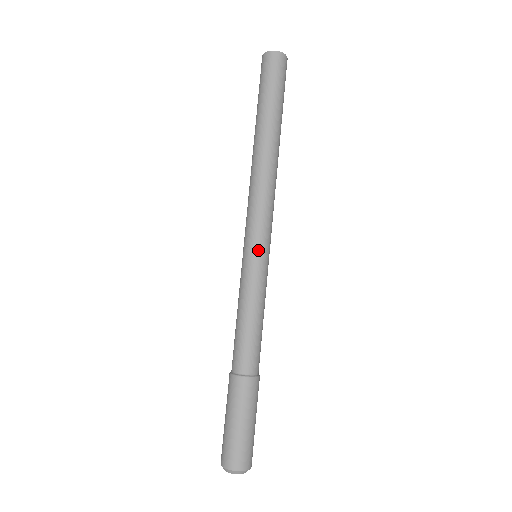
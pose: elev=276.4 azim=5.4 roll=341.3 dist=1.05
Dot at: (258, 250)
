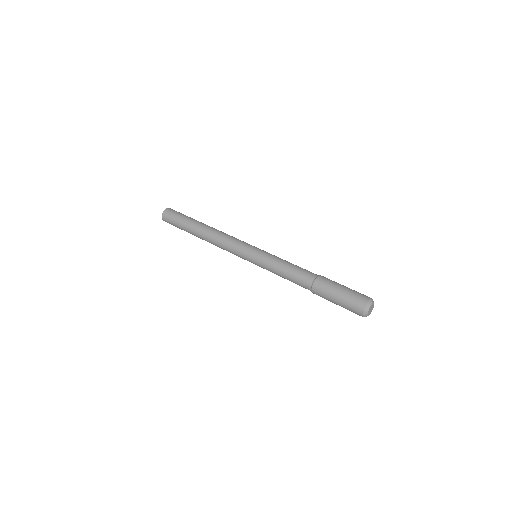
Dot at: (254, 248)
